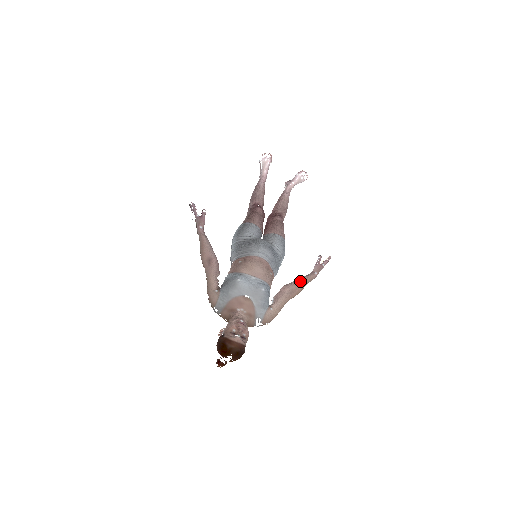
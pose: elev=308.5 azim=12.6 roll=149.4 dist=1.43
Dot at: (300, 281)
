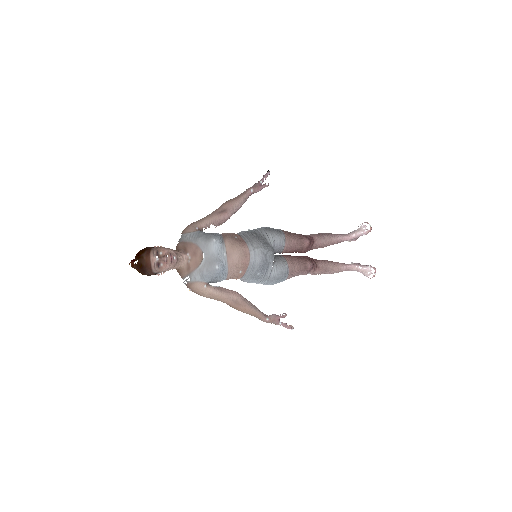
Dot at: (250, 306)
